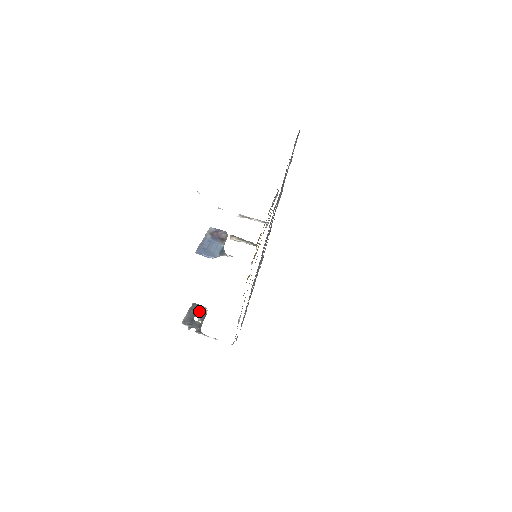
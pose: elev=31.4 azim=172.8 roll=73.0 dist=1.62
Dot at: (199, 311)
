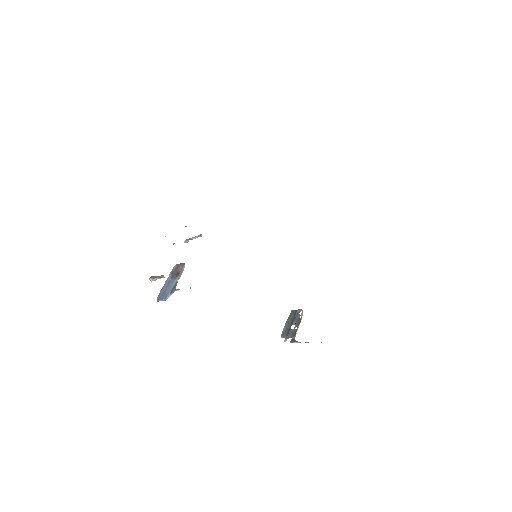
Dot at: (295, 317)
